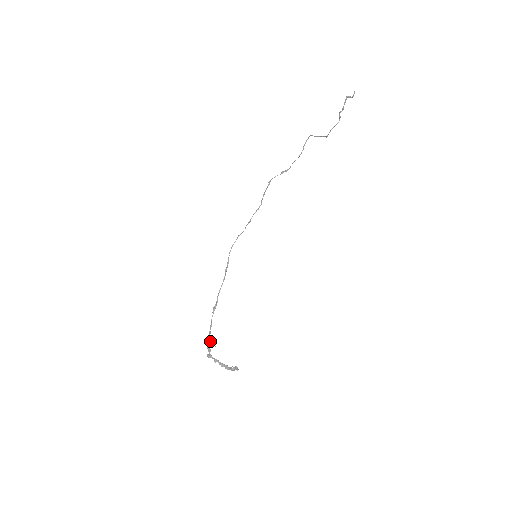
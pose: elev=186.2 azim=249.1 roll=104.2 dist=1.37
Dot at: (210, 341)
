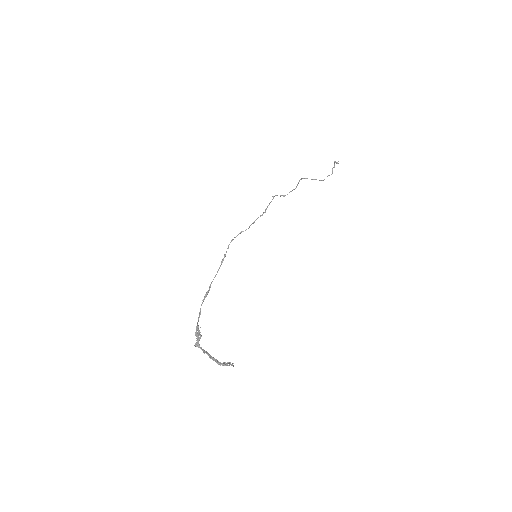
Dot at: occluded
